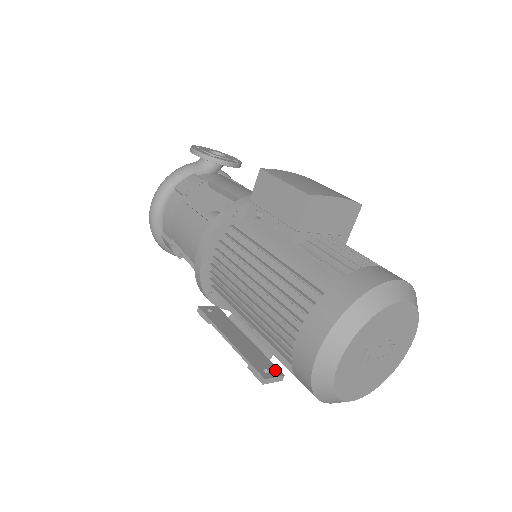
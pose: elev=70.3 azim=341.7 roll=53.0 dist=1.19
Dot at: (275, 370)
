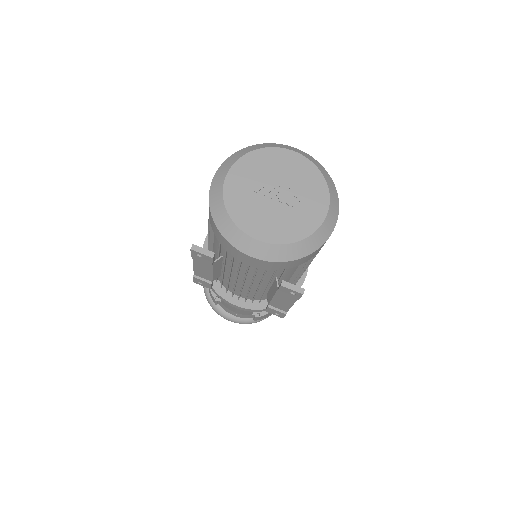
Dot at: occluded
